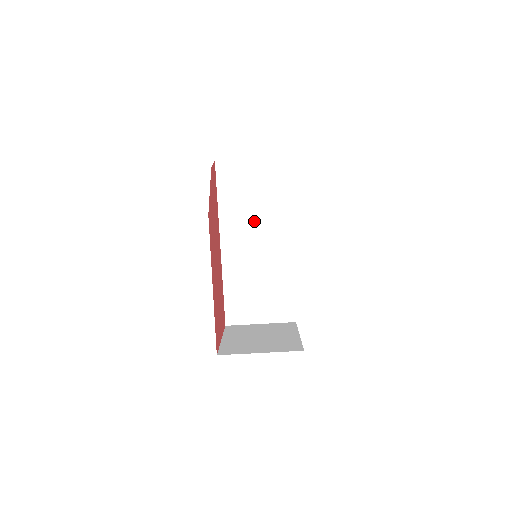
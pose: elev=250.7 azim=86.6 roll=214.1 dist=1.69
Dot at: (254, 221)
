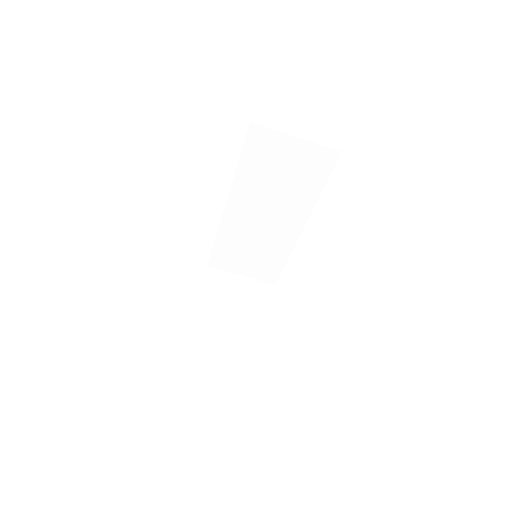
Dot at: (271, 198)
